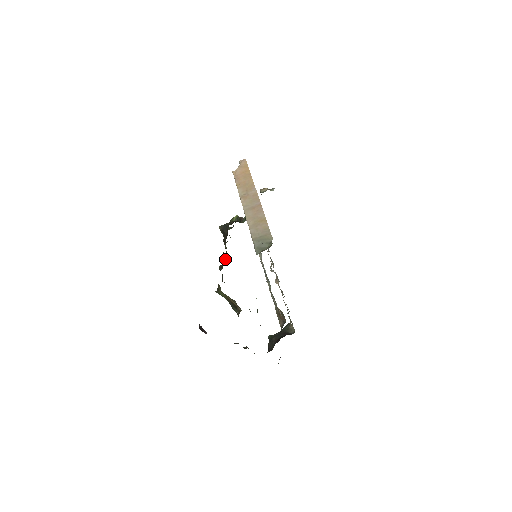
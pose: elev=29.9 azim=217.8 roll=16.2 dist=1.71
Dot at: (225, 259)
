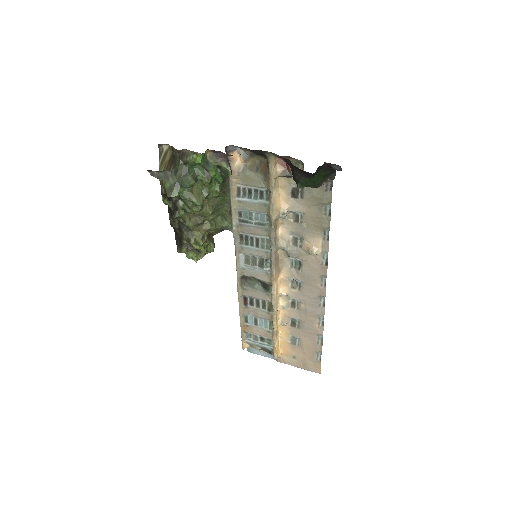
Dot at: (169, 209)
